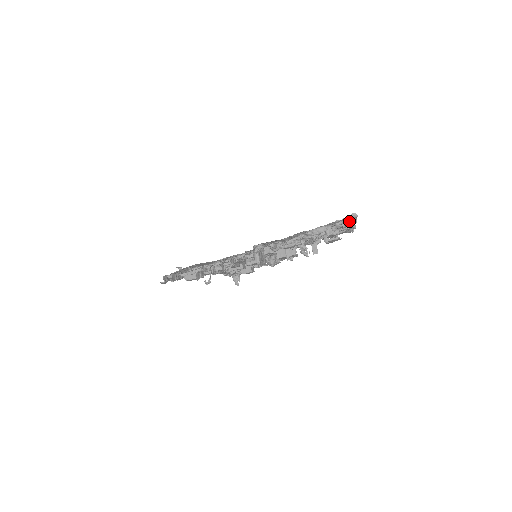
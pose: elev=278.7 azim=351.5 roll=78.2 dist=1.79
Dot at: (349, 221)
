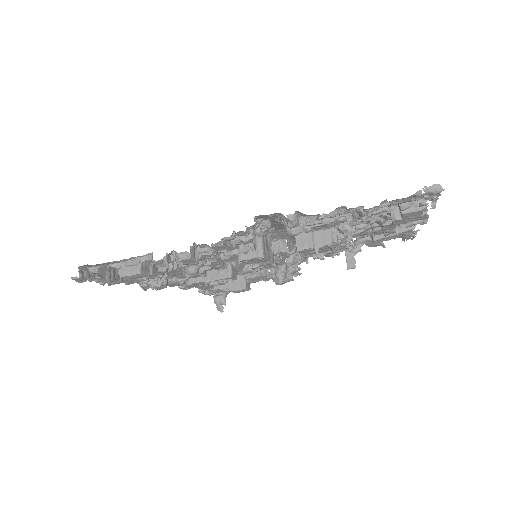
Dot at: (425, 201)
